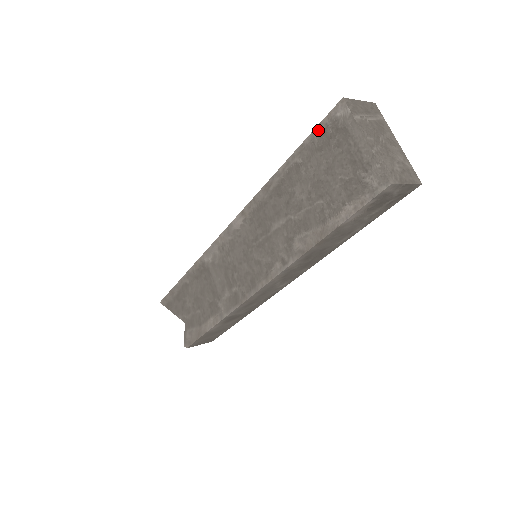
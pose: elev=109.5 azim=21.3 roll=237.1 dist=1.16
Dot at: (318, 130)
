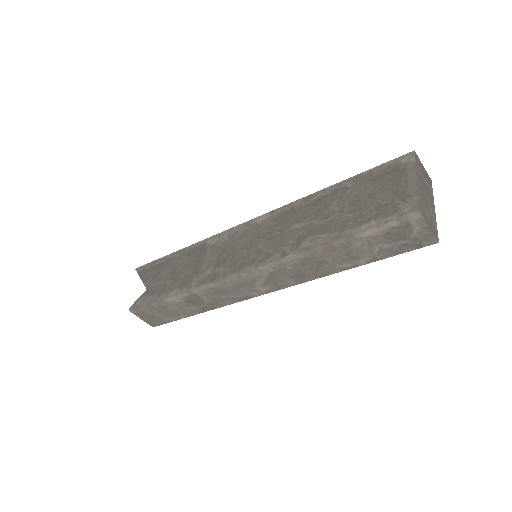
Dot at: (380, 167)
